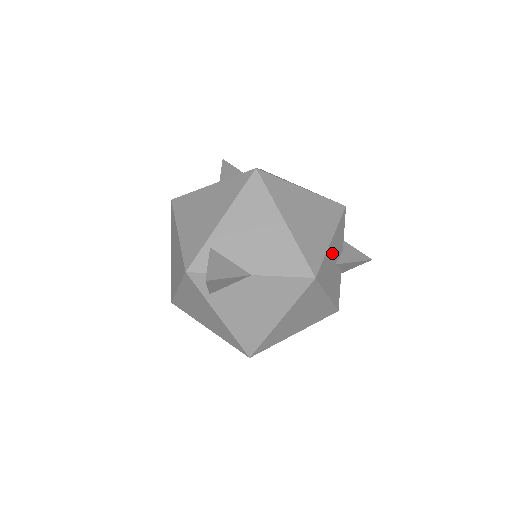
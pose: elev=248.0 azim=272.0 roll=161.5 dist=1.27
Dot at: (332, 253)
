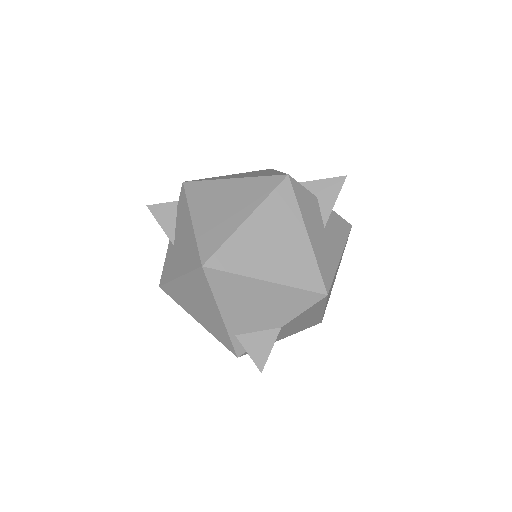
Dot at: (316, 236)
